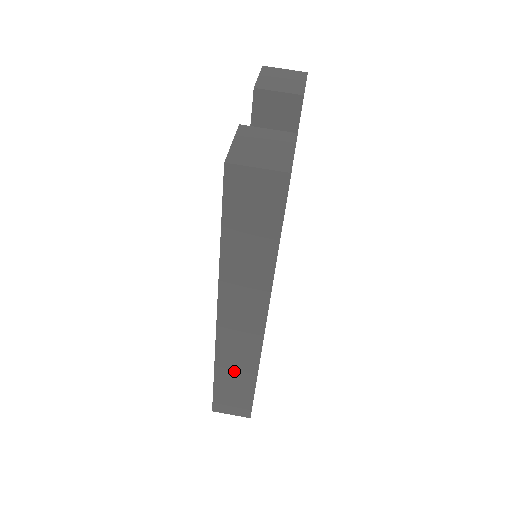
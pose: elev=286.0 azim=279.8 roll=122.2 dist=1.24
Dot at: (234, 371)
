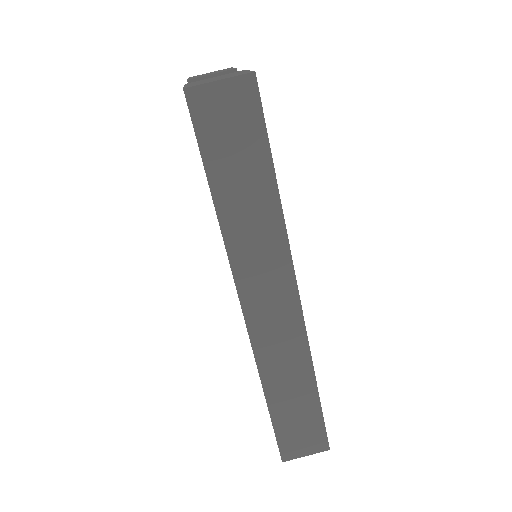
Dot at: (287, 382)
